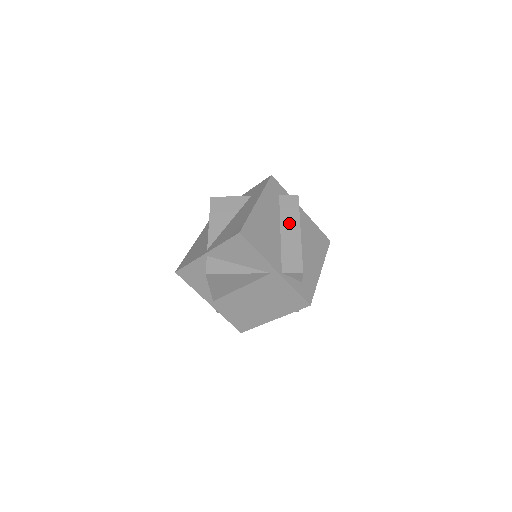
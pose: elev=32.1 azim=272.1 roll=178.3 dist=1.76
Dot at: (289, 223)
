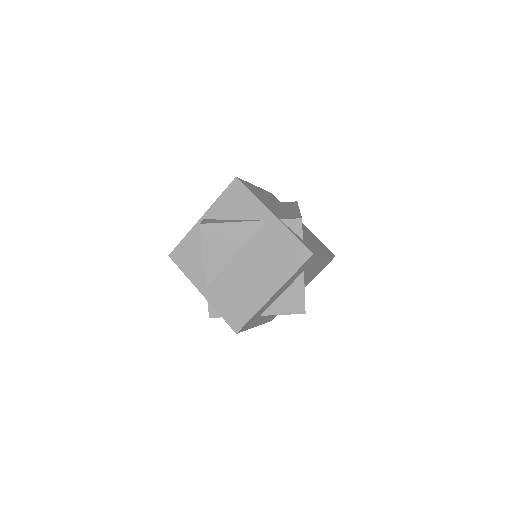
Dot at: (288, 207)
